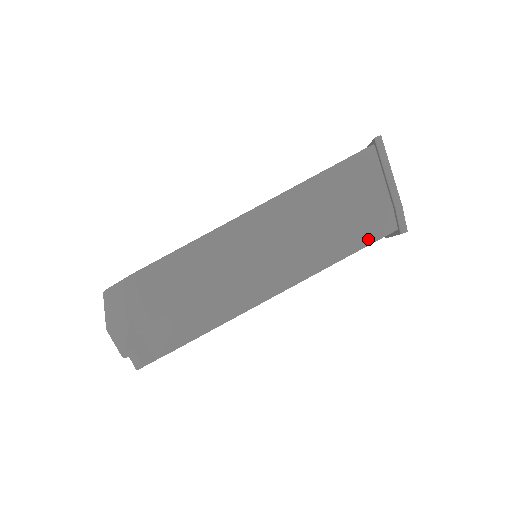
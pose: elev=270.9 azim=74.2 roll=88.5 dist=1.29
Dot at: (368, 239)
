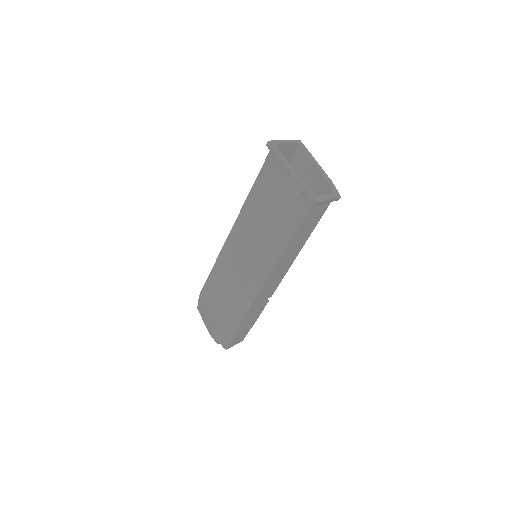
Dot at: (298, 220)
